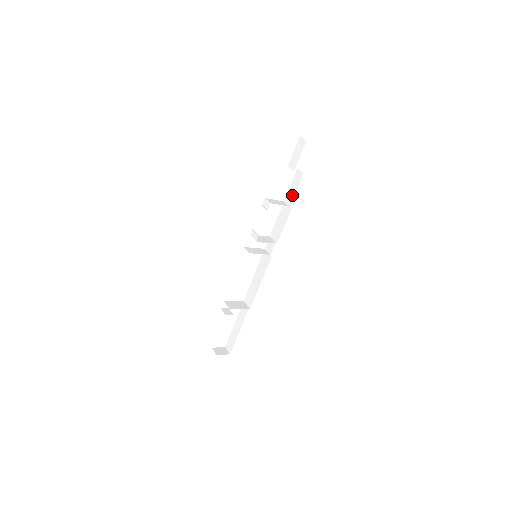
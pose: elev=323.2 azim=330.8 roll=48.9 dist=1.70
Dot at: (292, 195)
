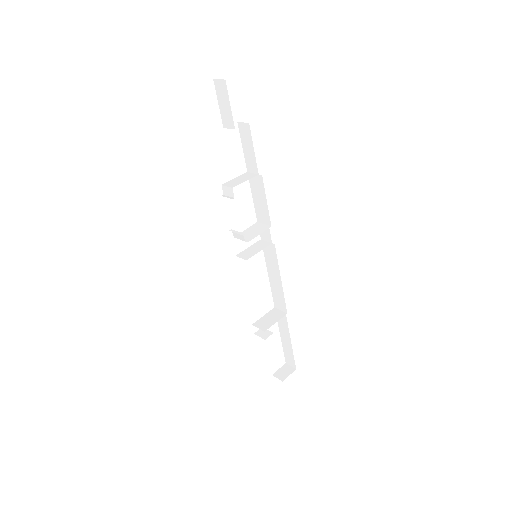
Dot at: (252, 159)
